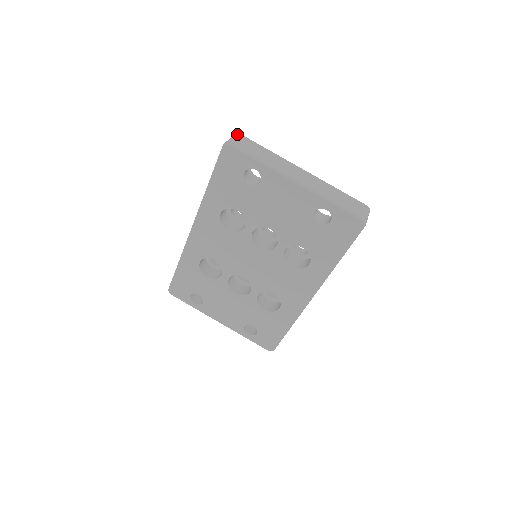
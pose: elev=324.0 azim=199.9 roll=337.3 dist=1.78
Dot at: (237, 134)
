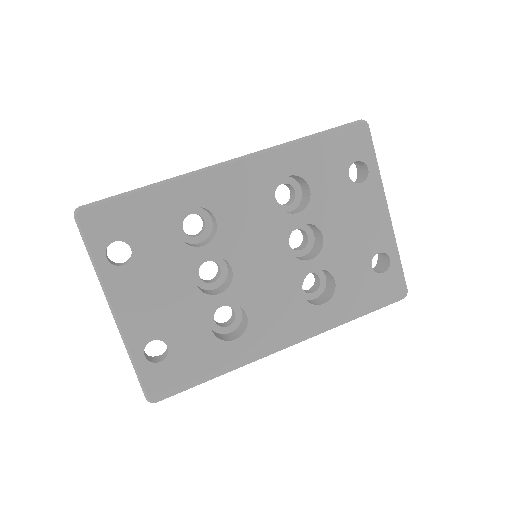
Dot at: occluded
